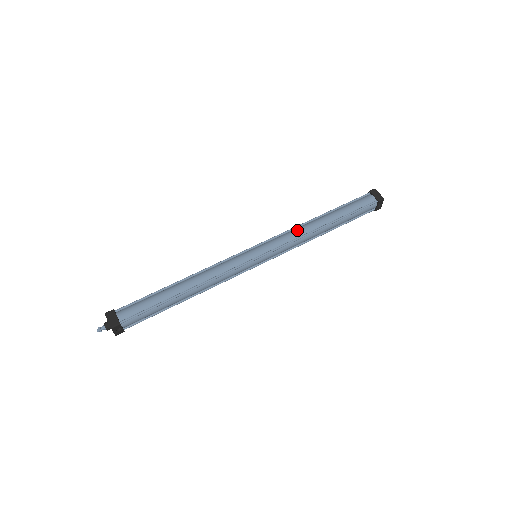
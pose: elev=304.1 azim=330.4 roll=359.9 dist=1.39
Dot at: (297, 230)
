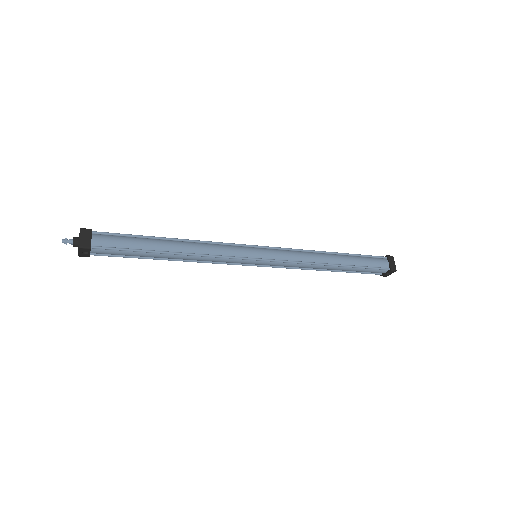
Dot at: (307, 254)
